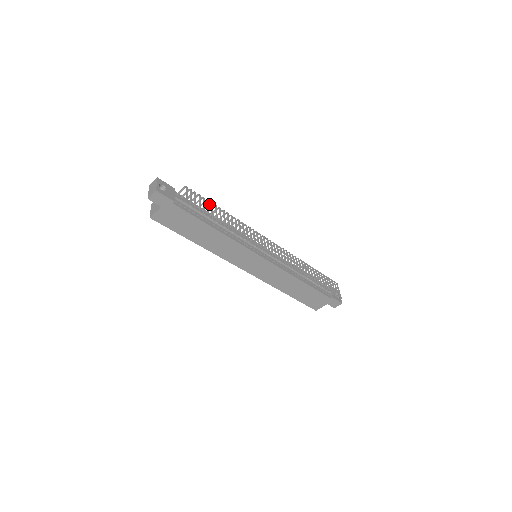
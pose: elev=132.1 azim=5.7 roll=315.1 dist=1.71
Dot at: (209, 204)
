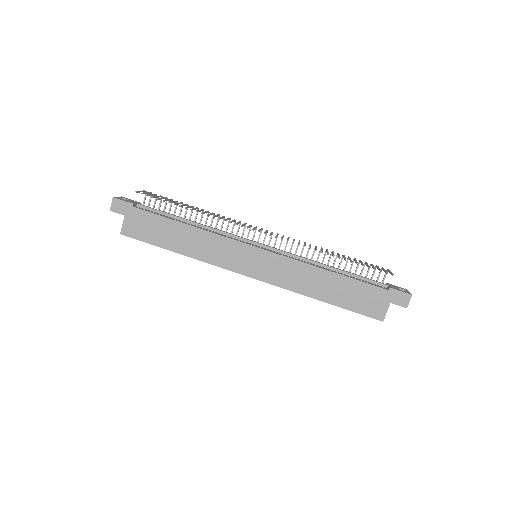
Dot at: (176, 205)
